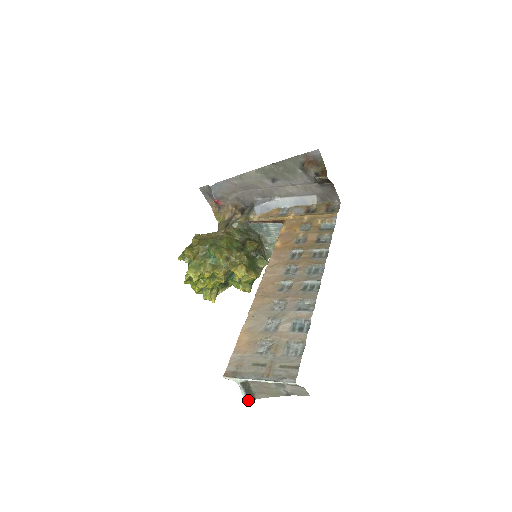
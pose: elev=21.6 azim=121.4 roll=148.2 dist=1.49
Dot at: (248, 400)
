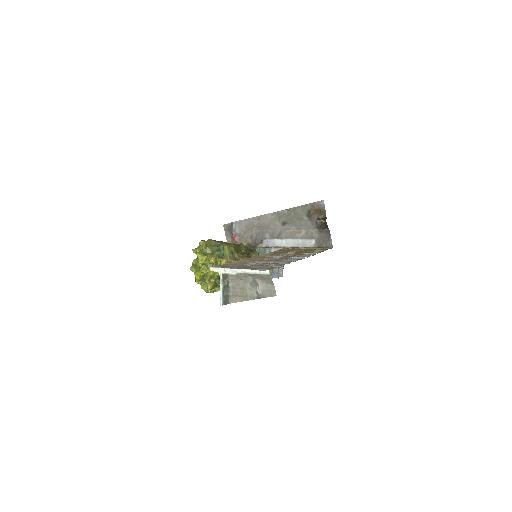
Dot at: (223, 300)
